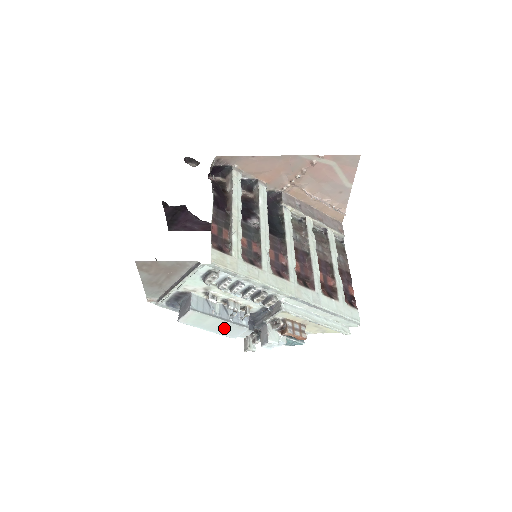
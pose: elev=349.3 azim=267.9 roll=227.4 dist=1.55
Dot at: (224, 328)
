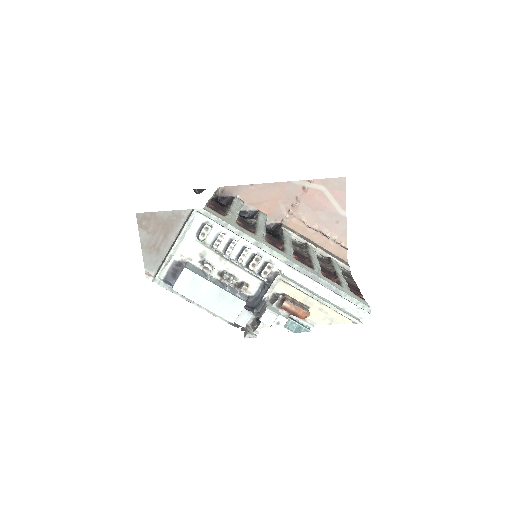
Dot at: (220, 302)
